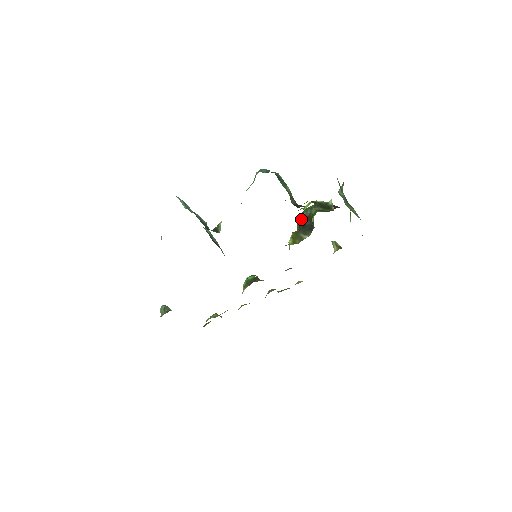
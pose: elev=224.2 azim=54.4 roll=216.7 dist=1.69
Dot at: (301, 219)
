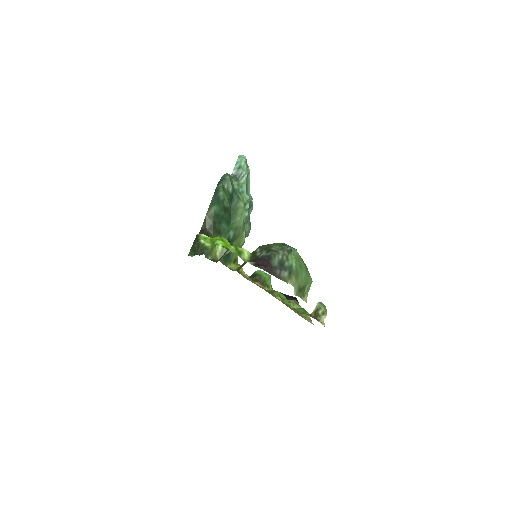
Dot at: occluded
